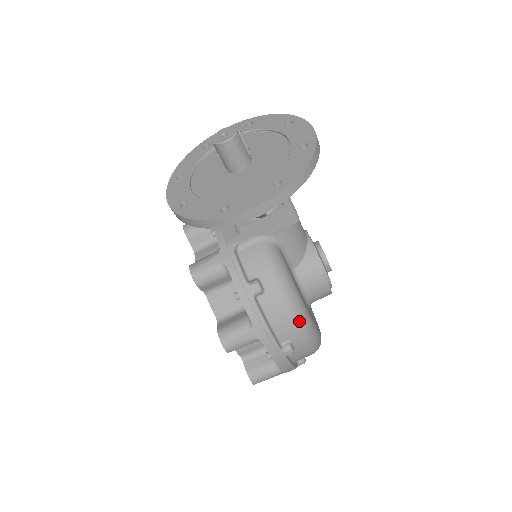
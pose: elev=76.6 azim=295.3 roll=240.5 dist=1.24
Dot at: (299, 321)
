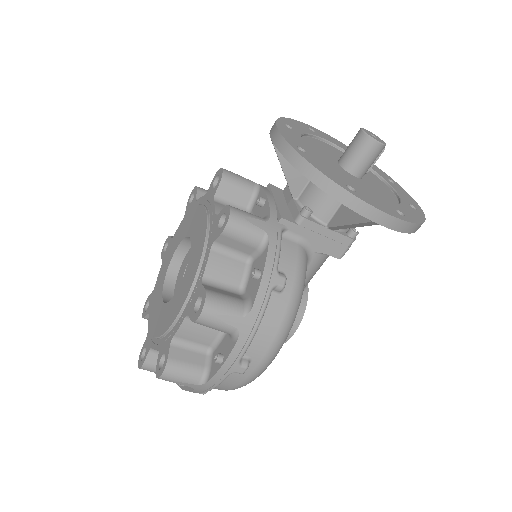
Dot at: (278, 346)
